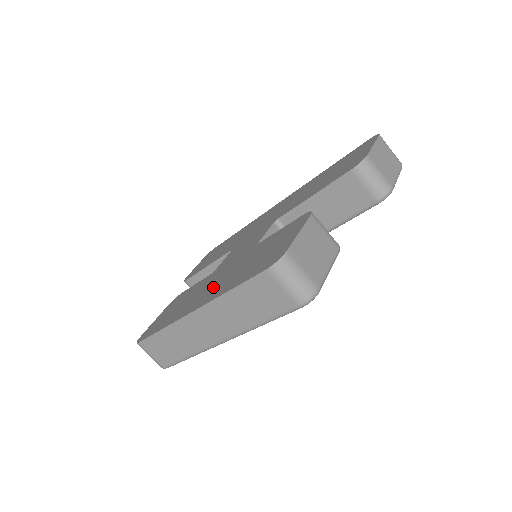
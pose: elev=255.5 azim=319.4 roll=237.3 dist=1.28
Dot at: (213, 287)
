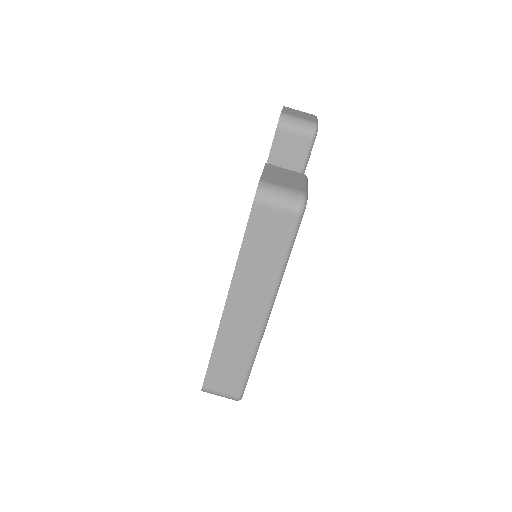
Dot at: occluded
